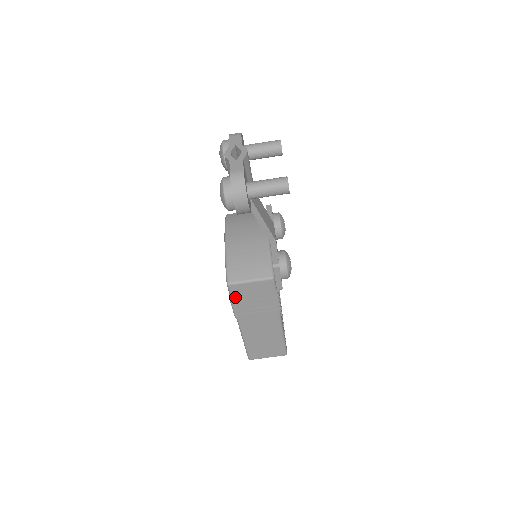
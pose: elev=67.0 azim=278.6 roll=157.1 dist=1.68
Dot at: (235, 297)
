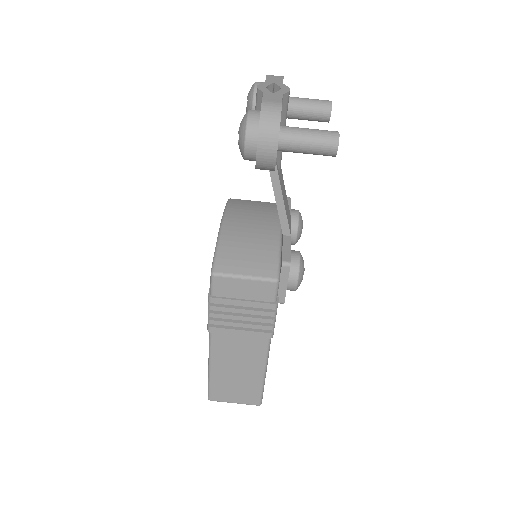
Dot at: (217, 297)
